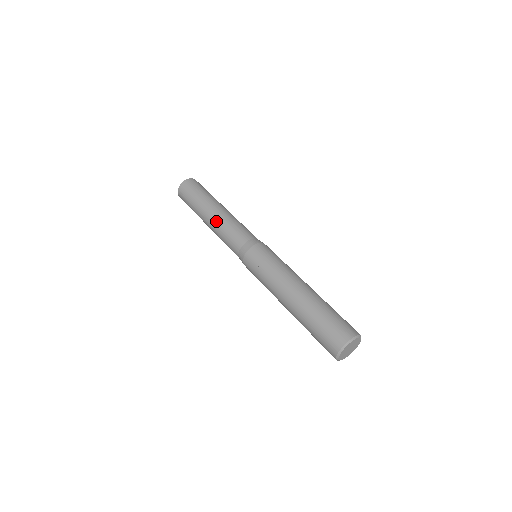
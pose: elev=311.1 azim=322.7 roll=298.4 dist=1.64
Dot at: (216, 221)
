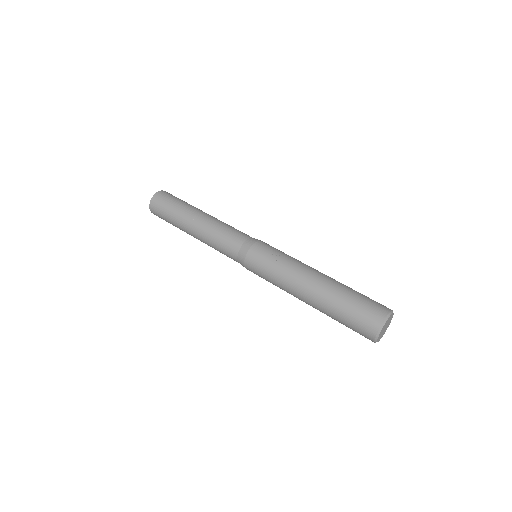
Dot at: (211, 219)
